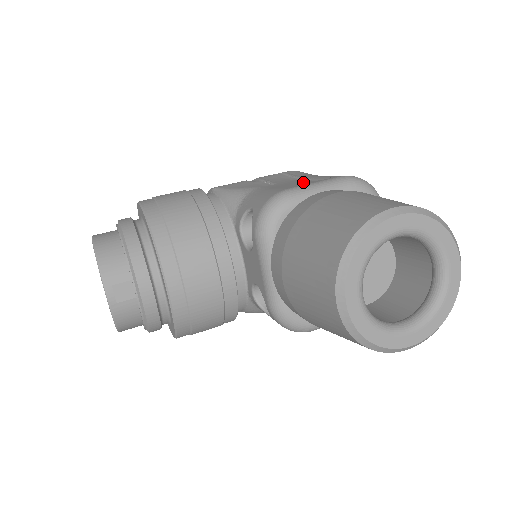
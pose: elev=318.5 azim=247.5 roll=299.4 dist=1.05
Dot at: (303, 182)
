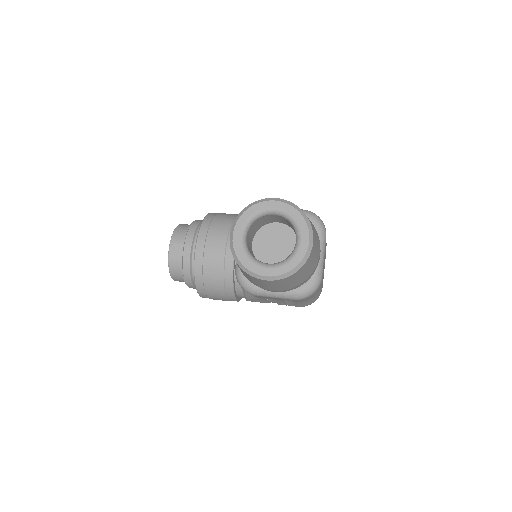
Dot at: occluded
